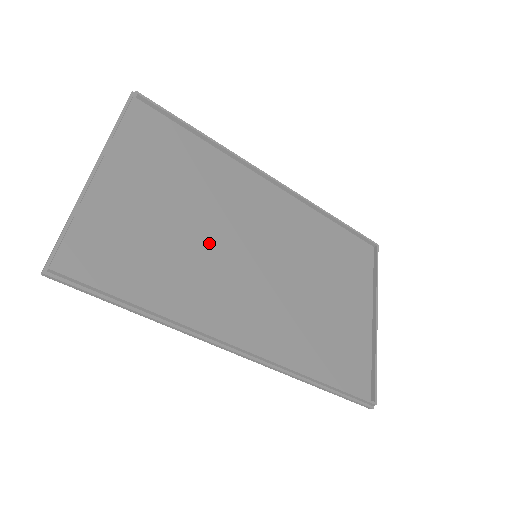
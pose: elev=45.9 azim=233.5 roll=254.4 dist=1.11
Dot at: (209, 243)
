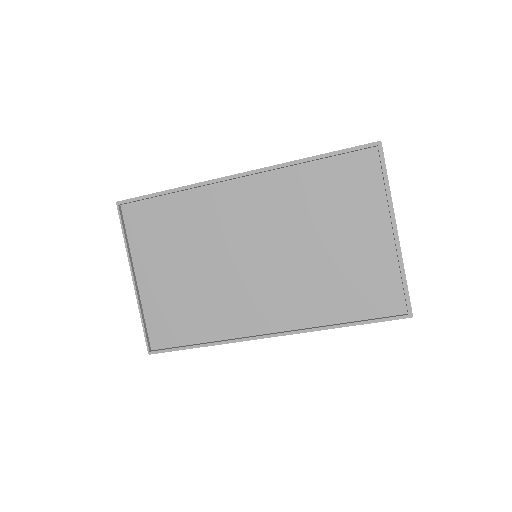
Dot at: (218, 274)
